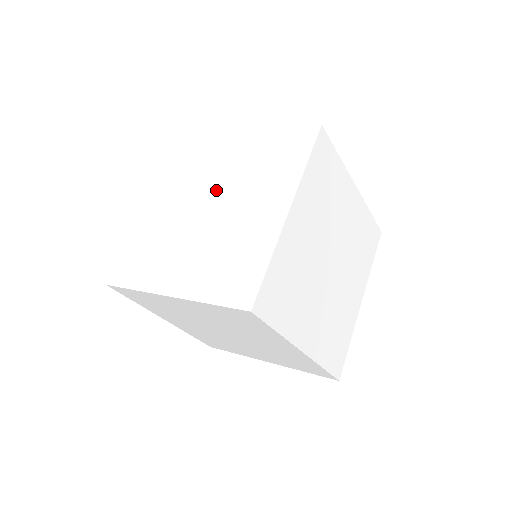
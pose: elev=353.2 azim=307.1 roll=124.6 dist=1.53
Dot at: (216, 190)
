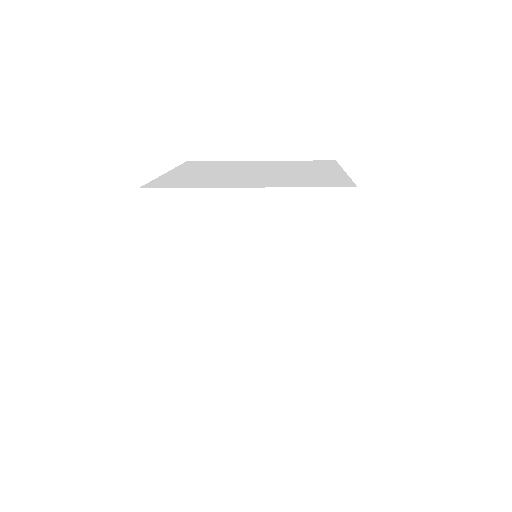
Dot at: (256, 168)
